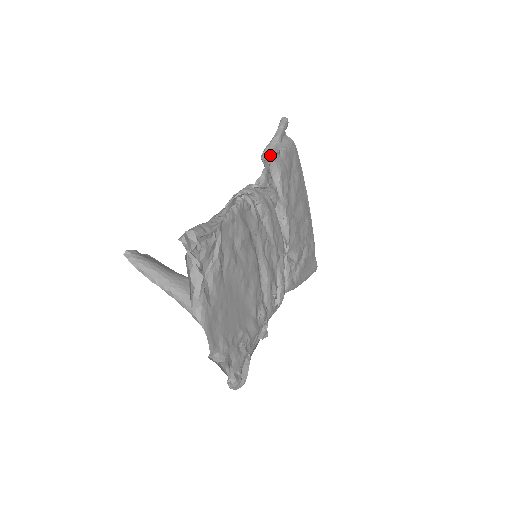
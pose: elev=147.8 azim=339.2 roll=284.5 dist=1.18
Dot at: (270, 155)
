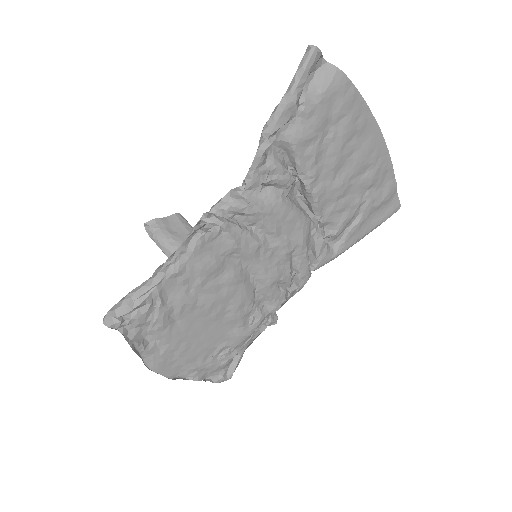
Dot at: (275, 127)
